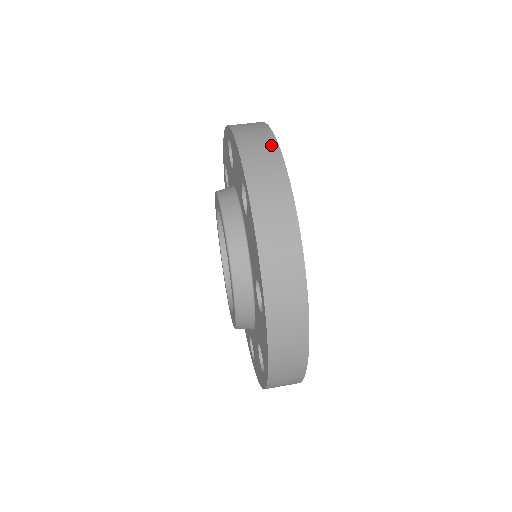
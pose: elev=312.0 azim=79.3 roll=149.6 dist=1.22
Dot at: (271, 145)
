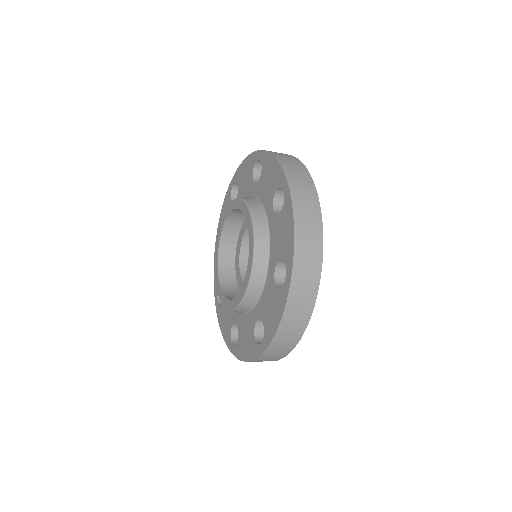
Dot at: (302, 168)
